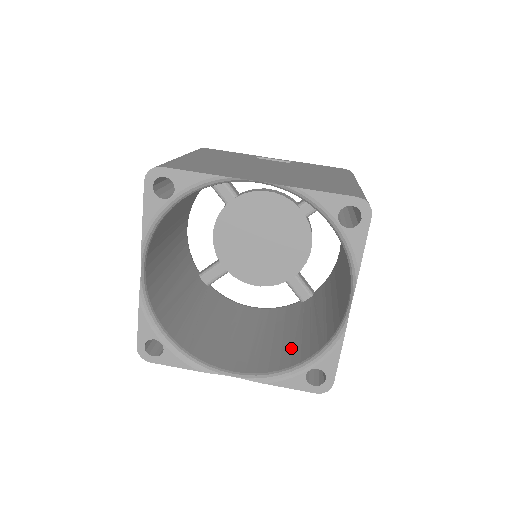
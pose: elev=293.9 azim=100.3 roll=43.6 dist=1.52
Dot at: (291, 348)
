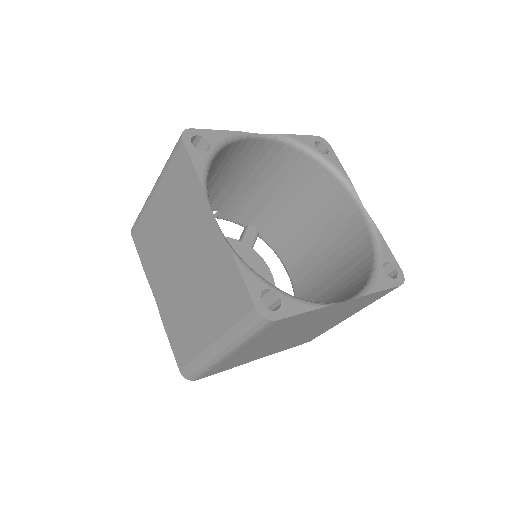
Dot at: (346, 291)
